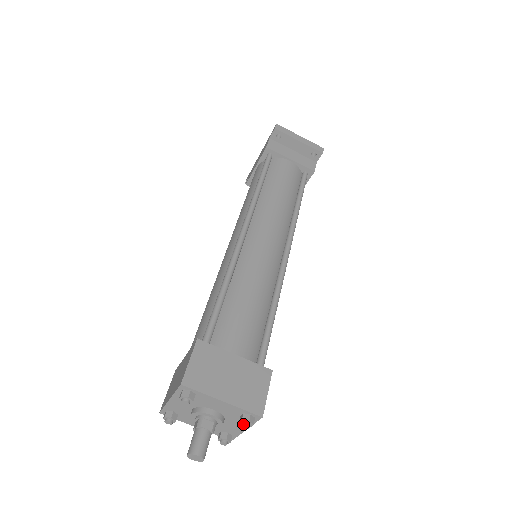
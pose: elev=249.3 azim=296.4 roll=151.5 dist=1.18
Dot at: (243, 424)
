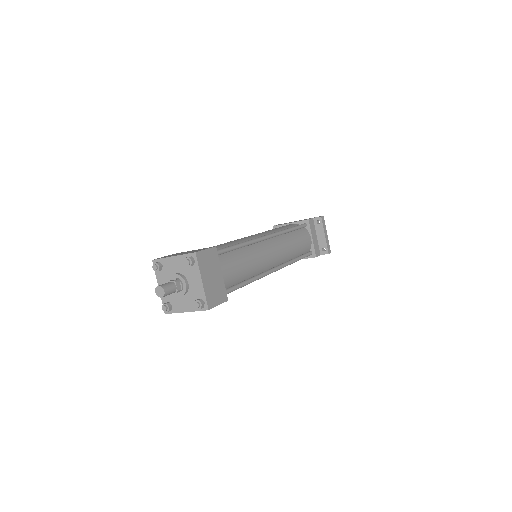
Dot at: (198, 302)
